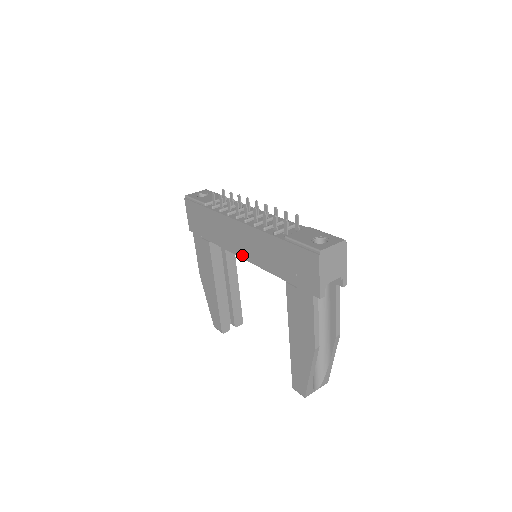
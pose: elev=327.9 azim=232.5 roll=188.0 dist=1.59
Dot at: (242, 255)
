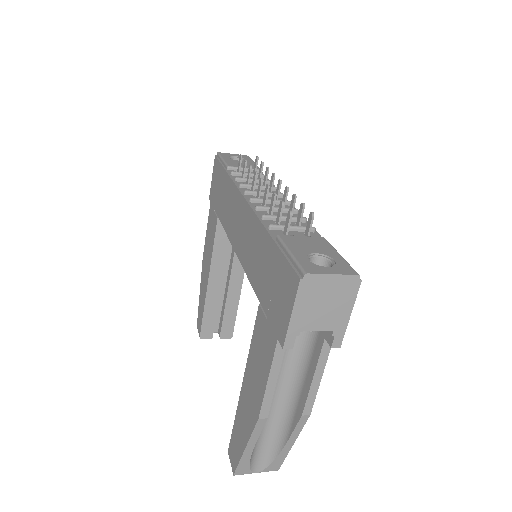
Dot at: (235, 246)
